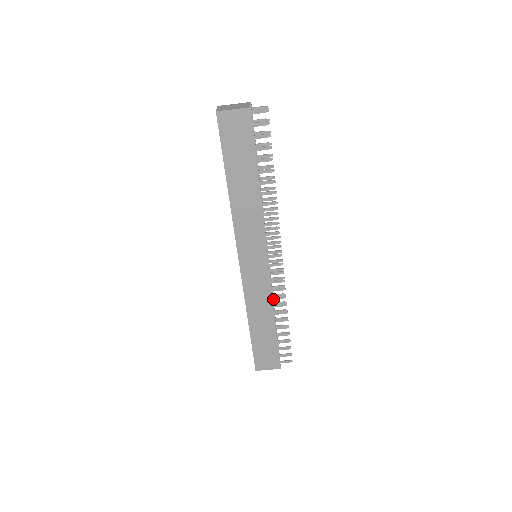
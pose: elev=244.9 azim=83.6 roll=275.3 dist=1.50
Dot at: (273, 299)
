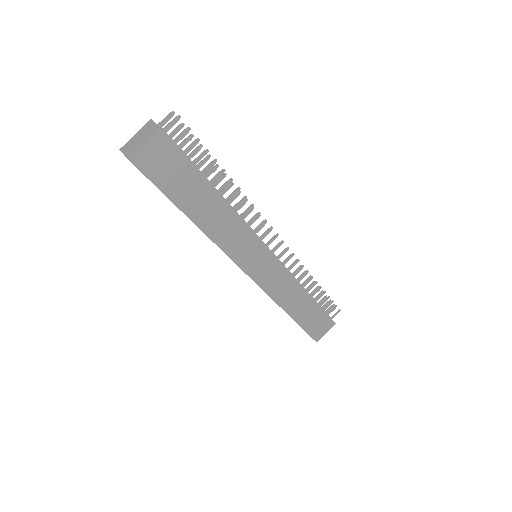
Dot at: occluded
